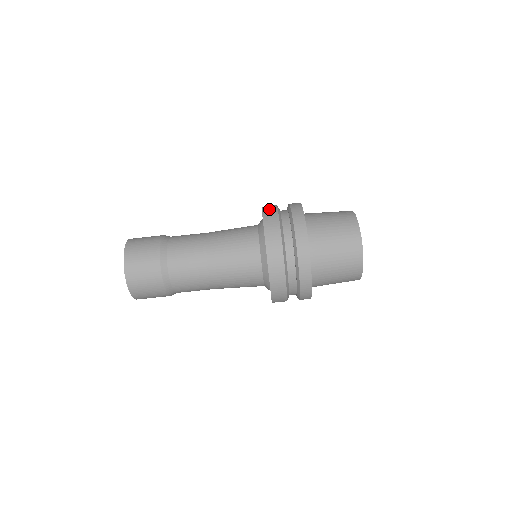
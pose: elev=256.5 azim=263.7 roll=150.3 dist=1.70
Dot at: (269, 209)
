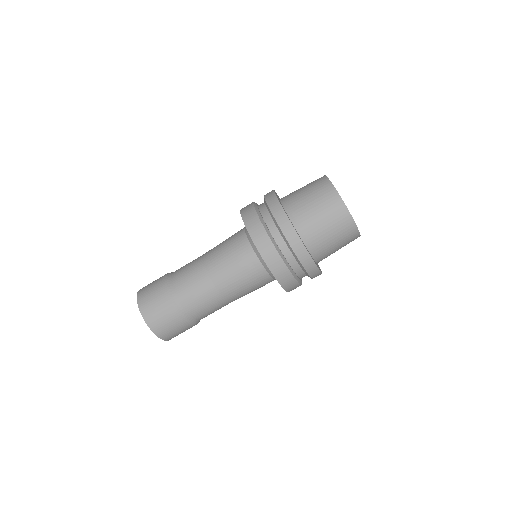
Dot at: occluded
